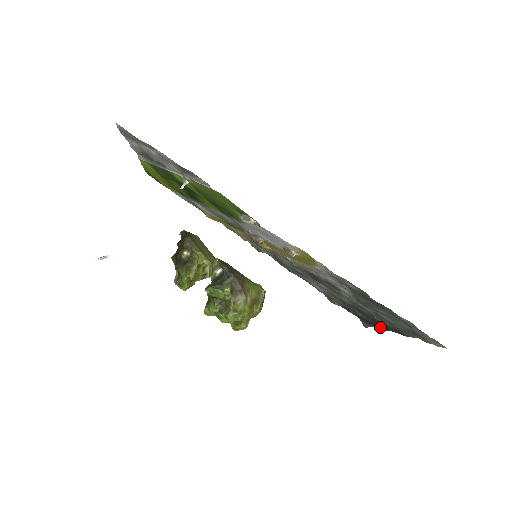
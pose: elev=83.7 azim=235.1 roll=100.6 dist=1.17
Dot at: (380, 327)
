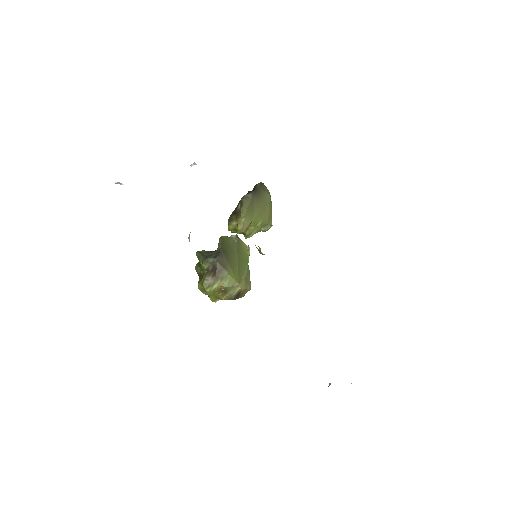
Dot at: occluded
